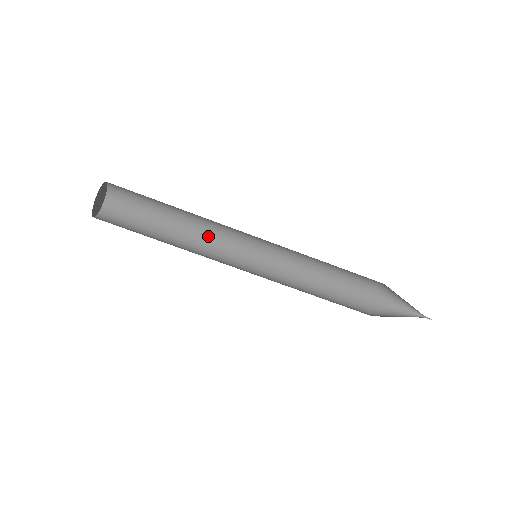
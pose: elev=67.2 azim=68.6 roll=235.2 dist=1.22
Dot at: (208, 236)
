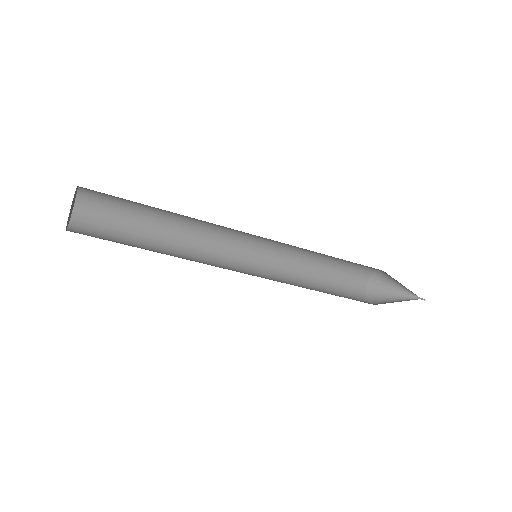
Dot at: occluded
